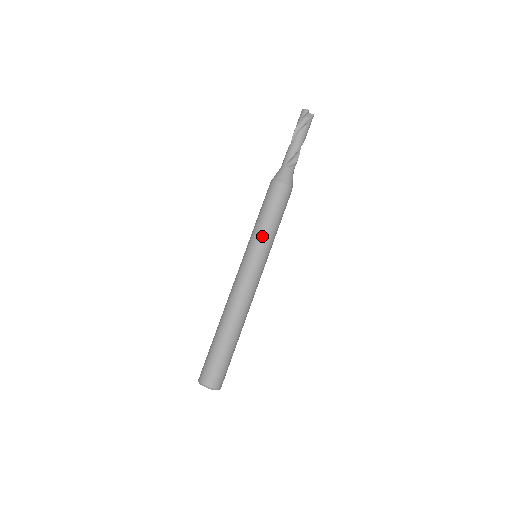
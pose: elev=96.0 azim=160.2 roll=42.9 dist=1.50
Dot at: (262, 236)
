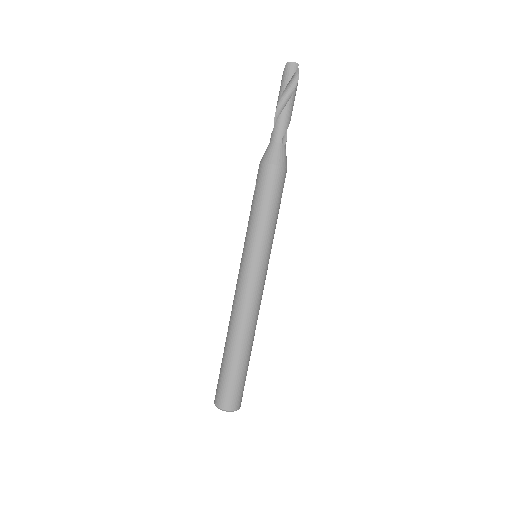
Dot at: (270, 236)
